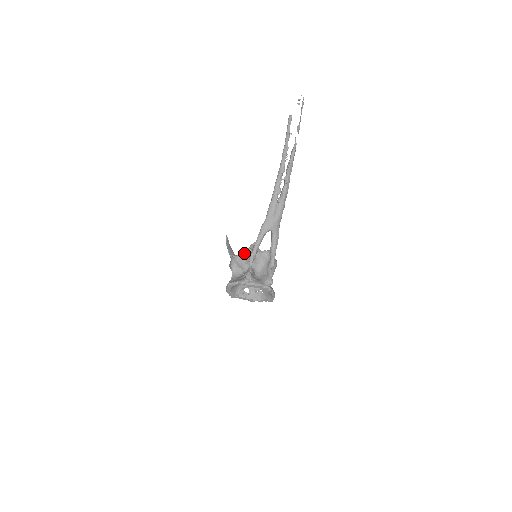
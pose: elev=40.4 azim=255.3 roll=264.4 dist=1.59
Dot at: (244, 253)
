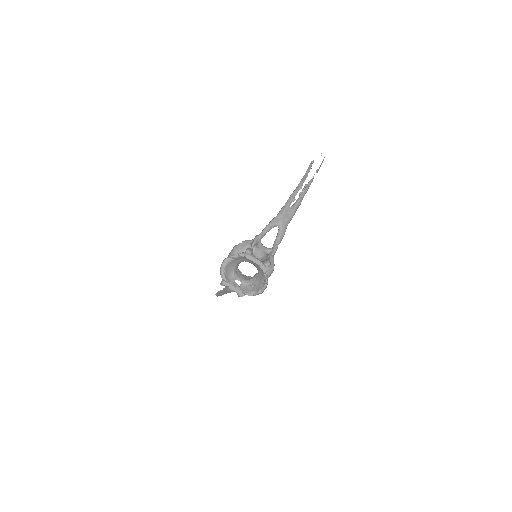
Dot at: (248, 241)
